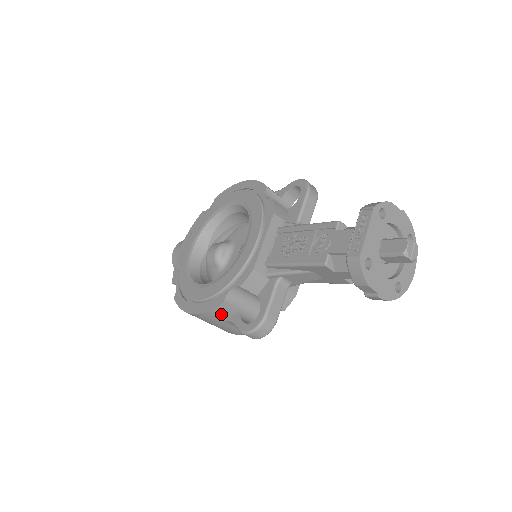
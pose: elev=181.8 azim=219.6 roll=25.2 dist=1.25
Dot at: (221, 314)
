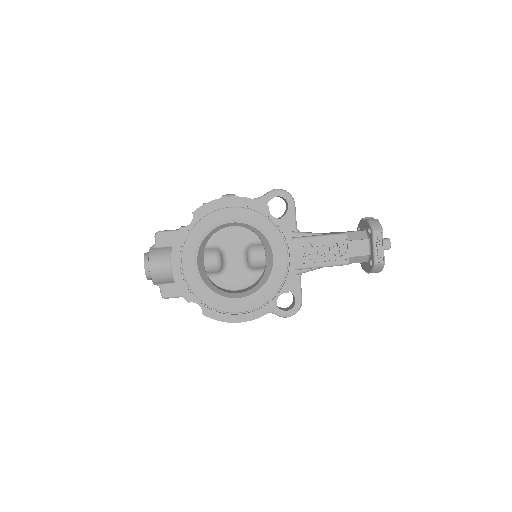
Dot at: occluded
